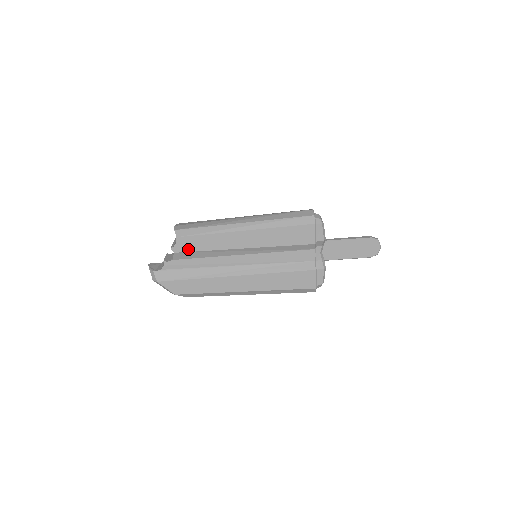
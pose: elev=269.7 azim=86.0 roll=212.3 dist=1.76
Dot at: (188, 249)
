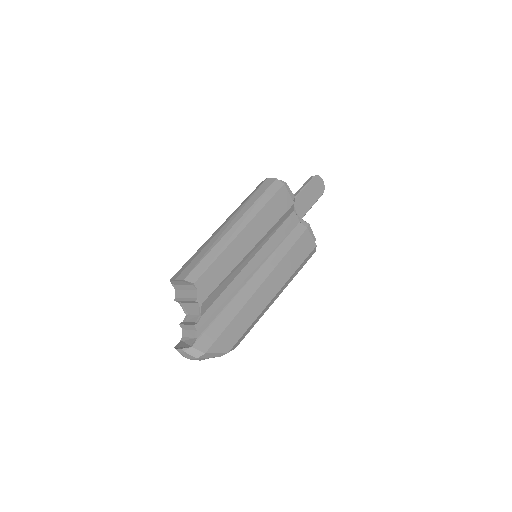
Dot at: (211, 289)
